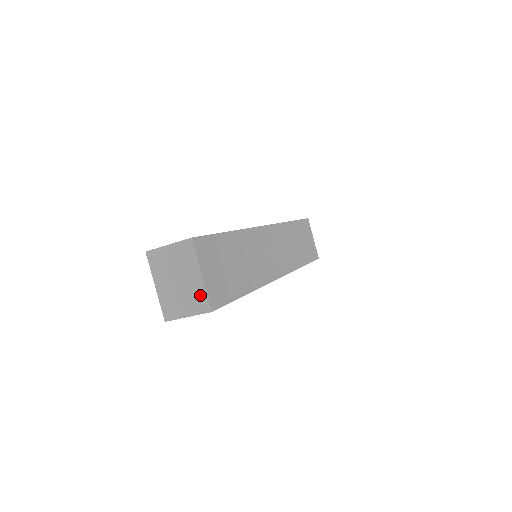
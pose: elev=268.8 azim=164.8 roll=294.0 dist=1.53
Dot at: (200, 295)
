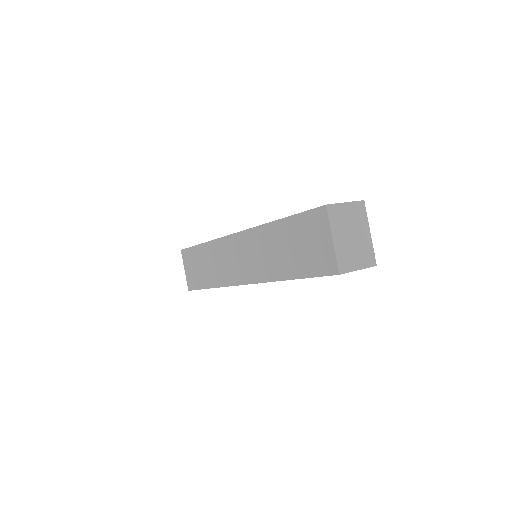
Dot at: (369, 250)
